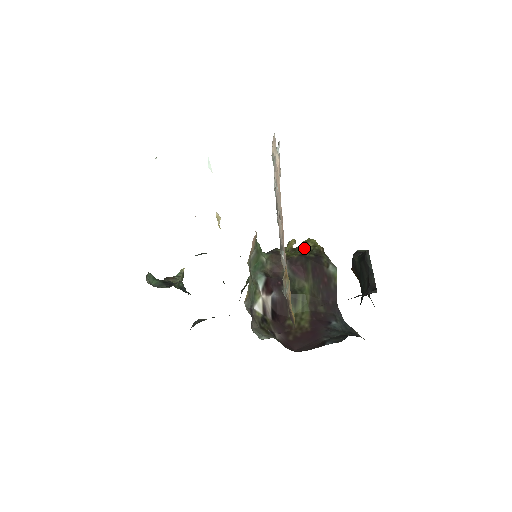
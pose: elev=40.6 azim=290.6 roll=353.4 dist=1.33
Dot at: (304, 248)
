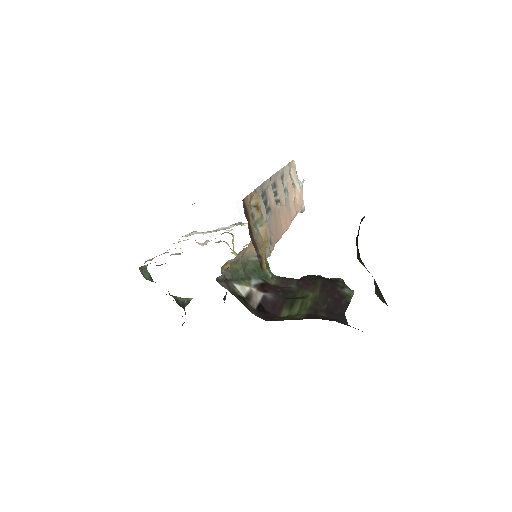
Dot at: occluded
